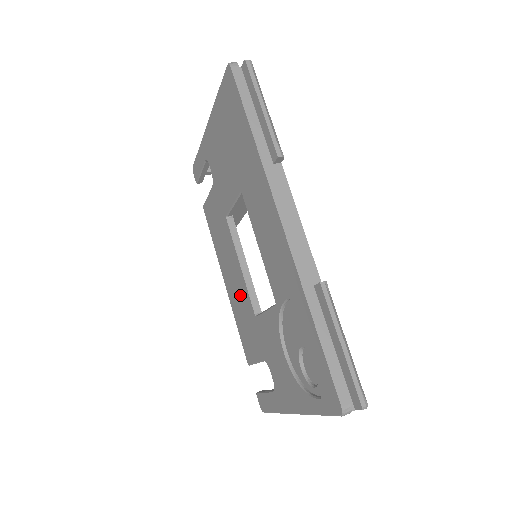
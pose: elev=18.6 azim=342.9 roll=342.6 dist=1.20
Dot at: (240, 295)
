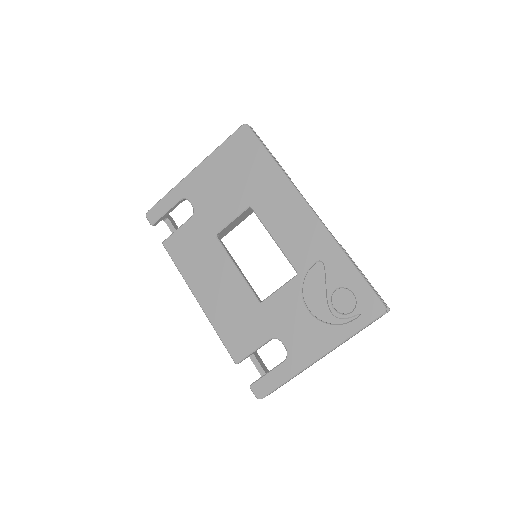
Dot at: (232, 297)
